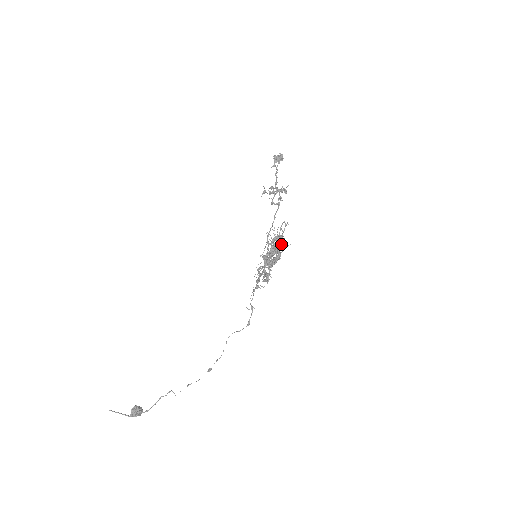
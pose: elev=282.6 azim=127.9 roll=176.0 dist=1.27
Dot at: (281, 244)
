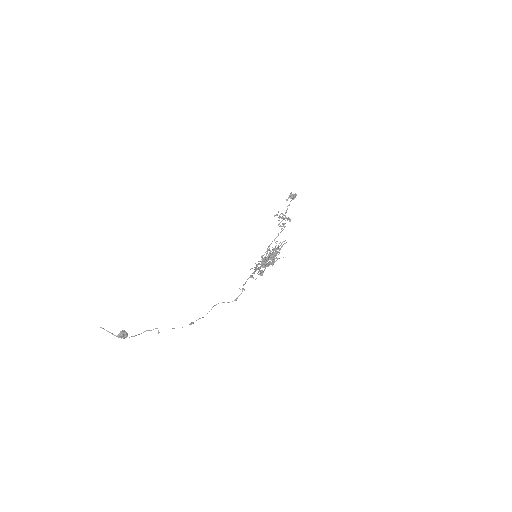
Dot at: occluded
